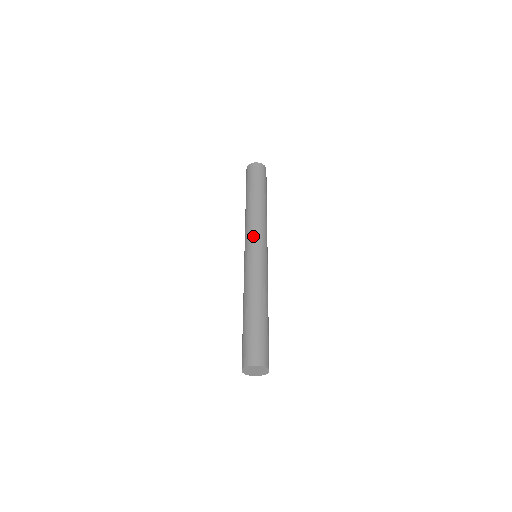
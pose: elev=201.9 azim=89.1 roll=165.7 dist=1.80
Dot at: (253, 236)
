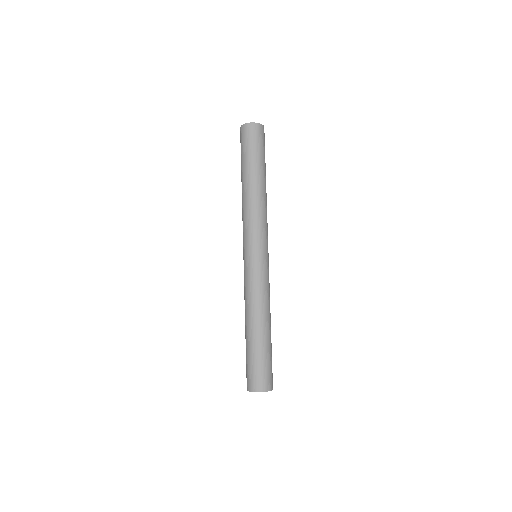
Dot at: (246, 237)
